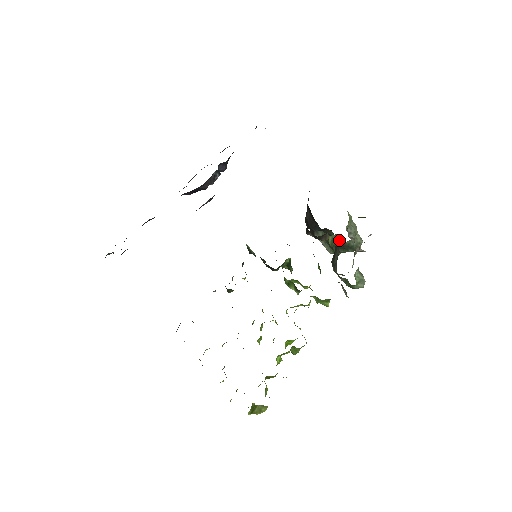
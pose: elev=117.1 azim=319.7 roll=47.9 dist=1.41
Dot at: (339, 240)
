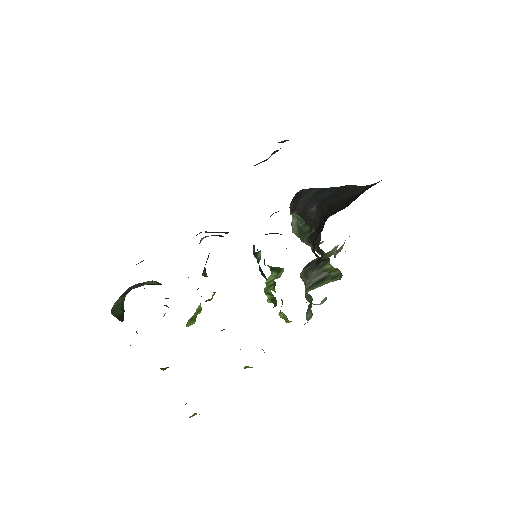
Dot at: (336, 273)
